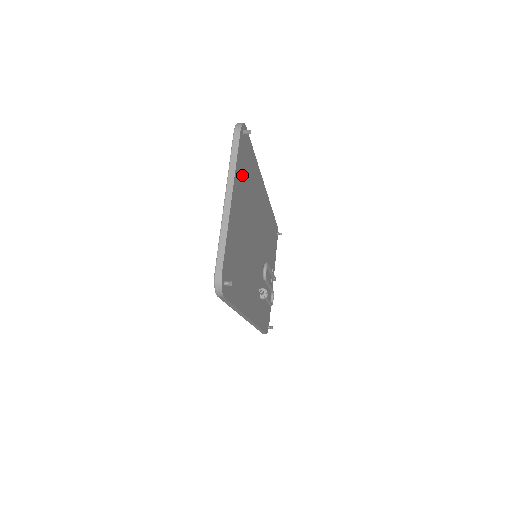
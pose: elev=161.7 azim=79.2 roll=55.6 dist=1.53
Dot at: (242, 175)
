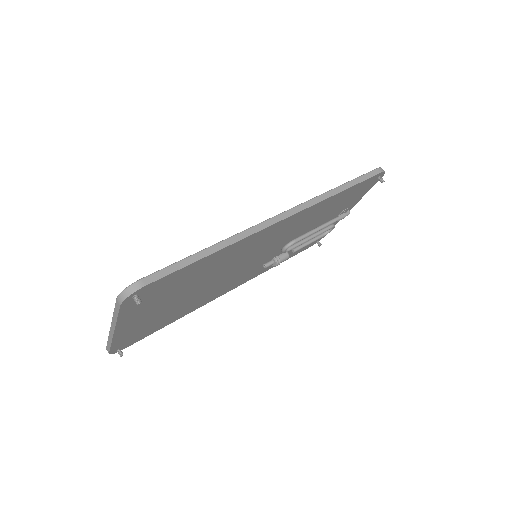
Dot at: (149, 302)
